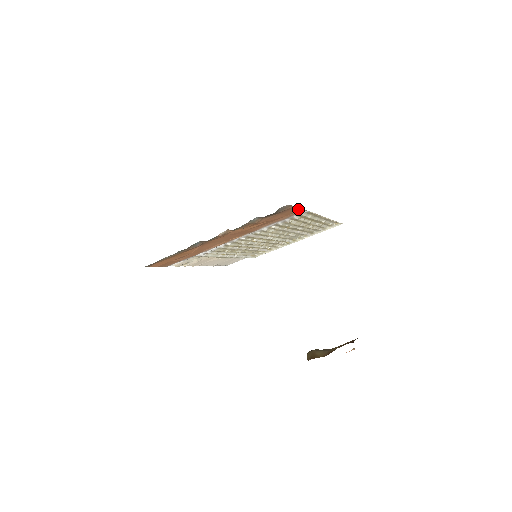
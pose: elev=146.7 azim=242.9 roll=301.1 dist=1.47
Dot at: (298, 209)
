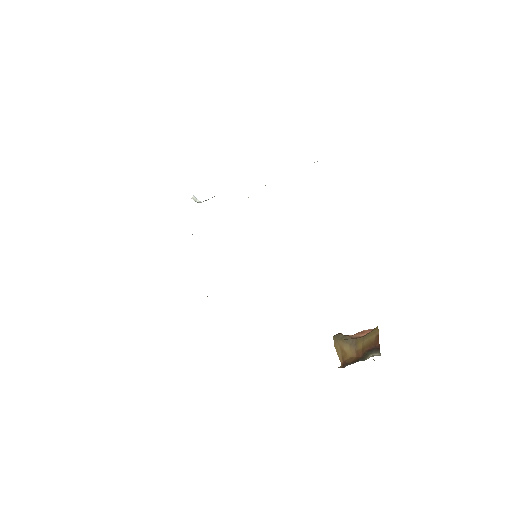
Dot at: occluded
